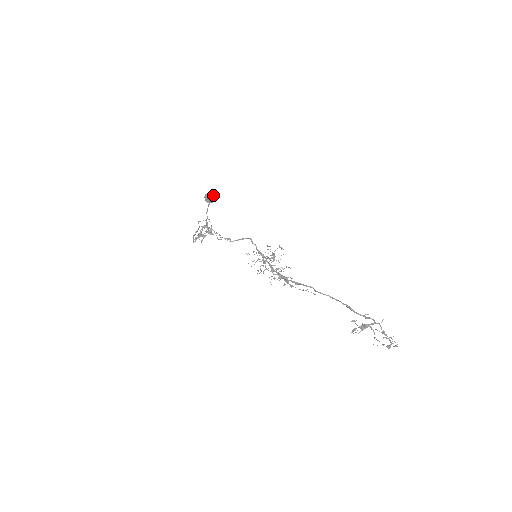
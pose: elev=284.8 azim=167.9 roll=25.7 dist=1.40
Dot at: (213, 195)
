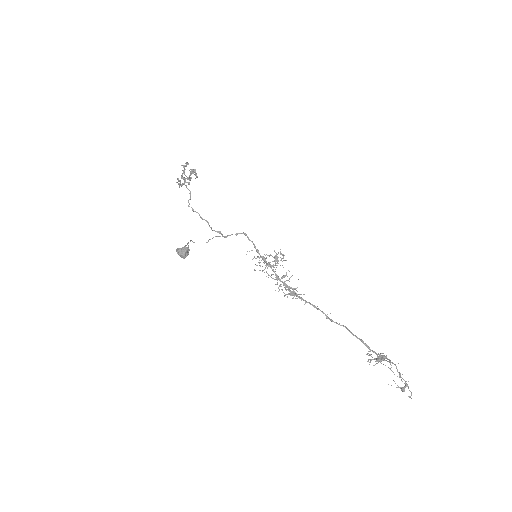
Dot at: (186, 252)
